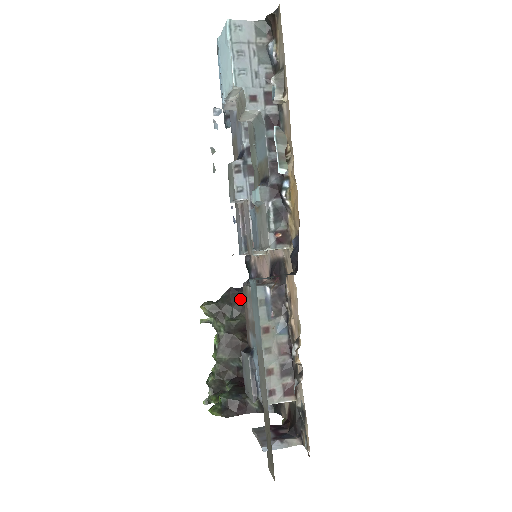
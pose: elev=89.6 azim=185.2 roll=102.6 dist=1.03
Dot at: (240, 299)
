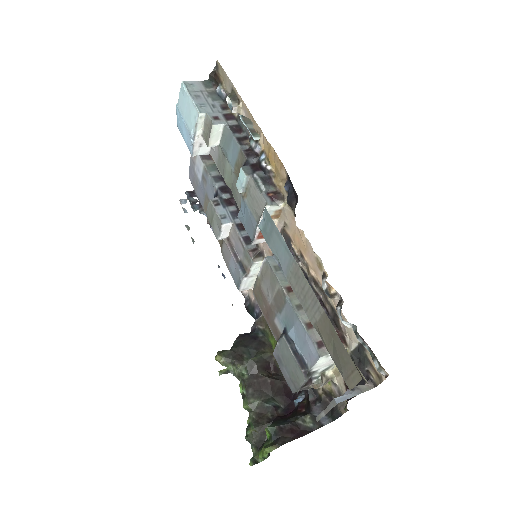
Dot at: (253, 340)
